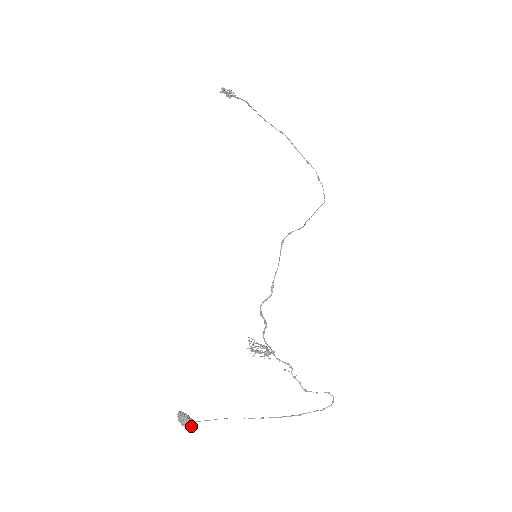
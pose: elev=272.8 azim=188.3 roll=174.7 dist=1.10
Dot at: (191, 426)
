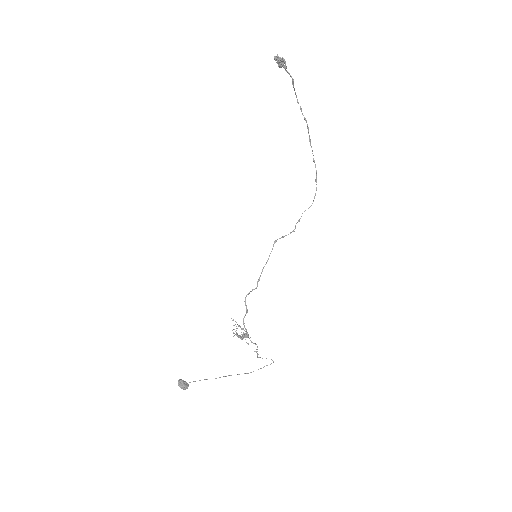
Dot at: (186, 388)
